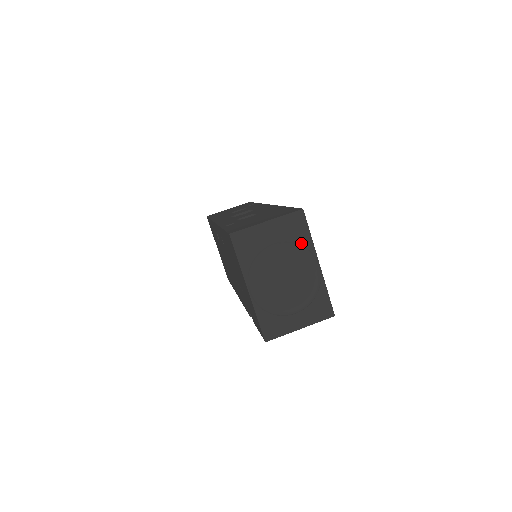
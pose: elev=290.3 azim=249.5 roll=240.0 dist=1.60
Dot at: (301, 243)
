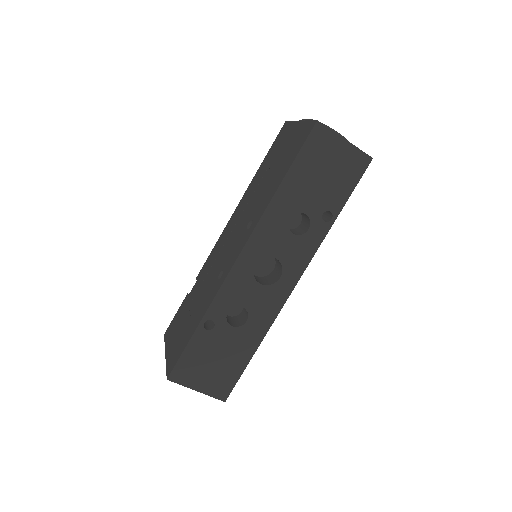
Dot at: occluded
